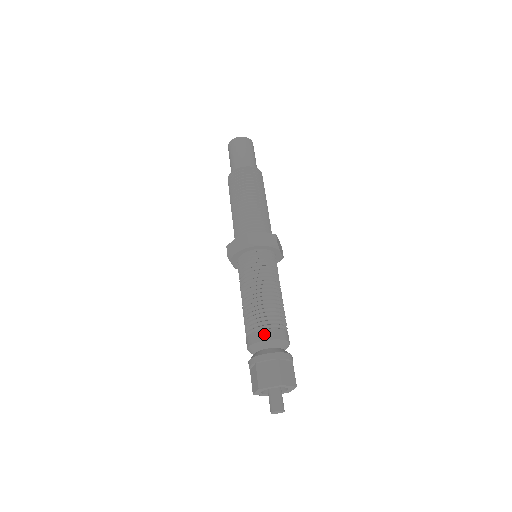
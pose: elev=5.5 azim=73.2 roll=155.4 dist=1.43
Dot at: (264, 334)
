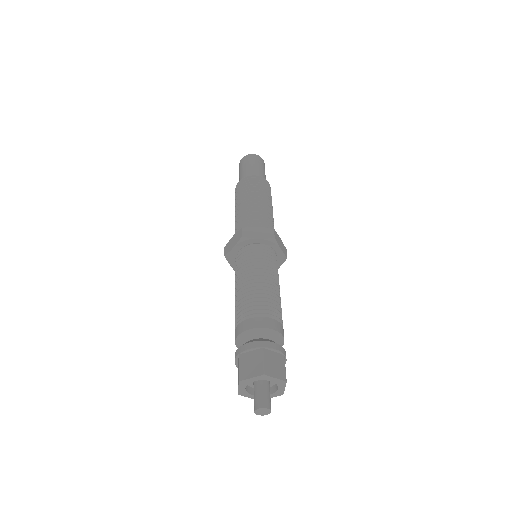
Dot at: (250, 323)
